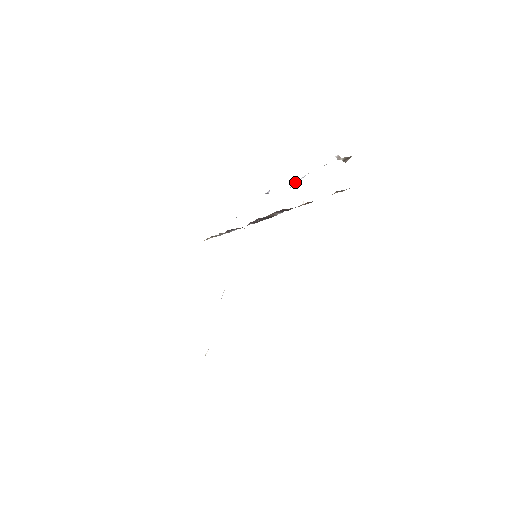
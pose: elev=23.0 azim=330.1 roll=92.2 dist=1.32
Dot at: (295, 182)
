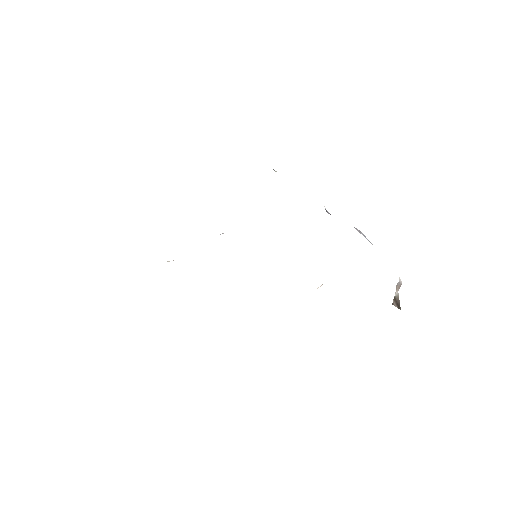
Dot at: occluded
